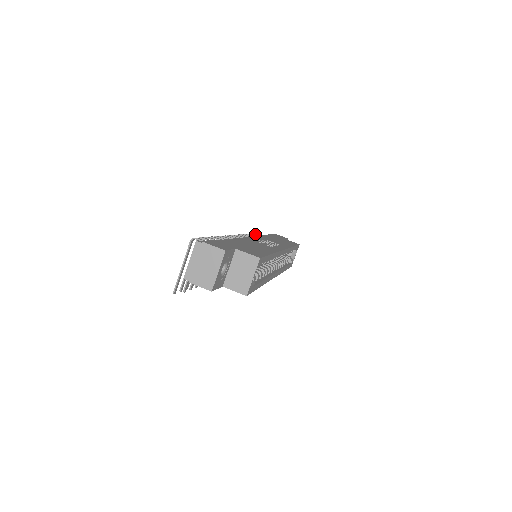
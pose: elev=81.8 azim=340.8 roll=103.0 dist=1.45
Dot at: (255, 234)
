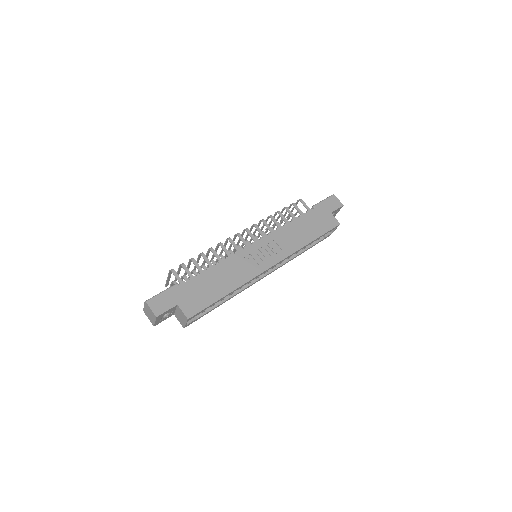
Dot at: (302, 202)
